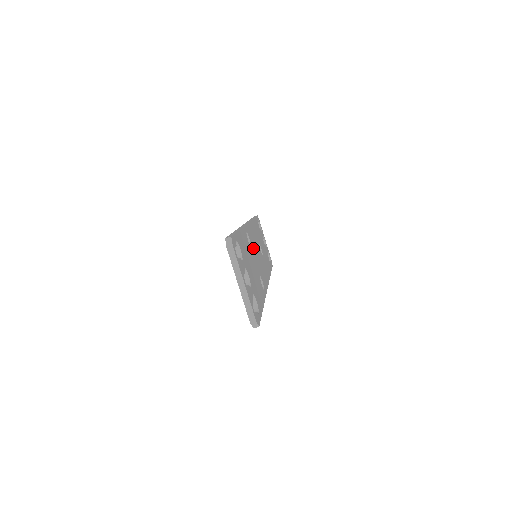
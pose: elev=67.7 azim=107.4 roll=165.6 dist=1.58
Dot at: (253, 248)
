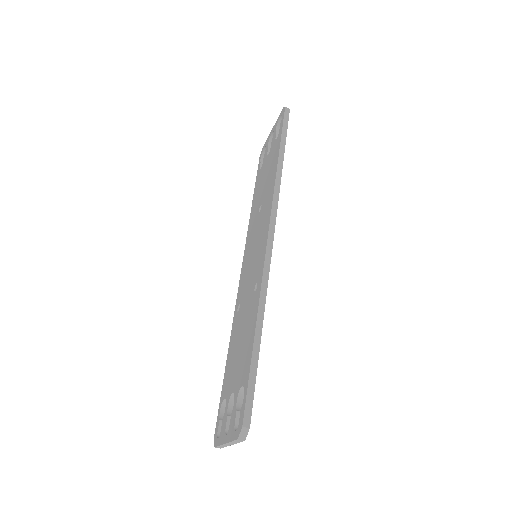
Dot at: occluded
